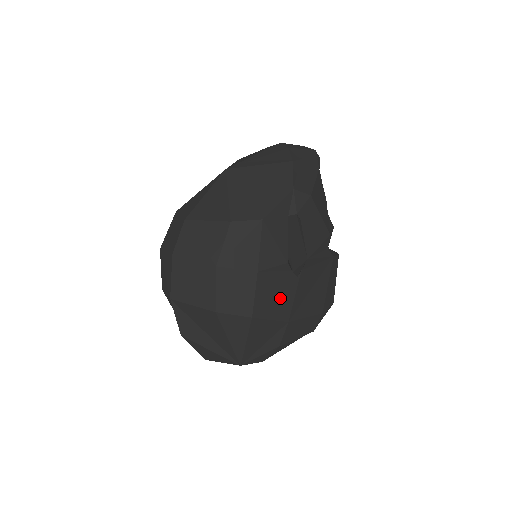
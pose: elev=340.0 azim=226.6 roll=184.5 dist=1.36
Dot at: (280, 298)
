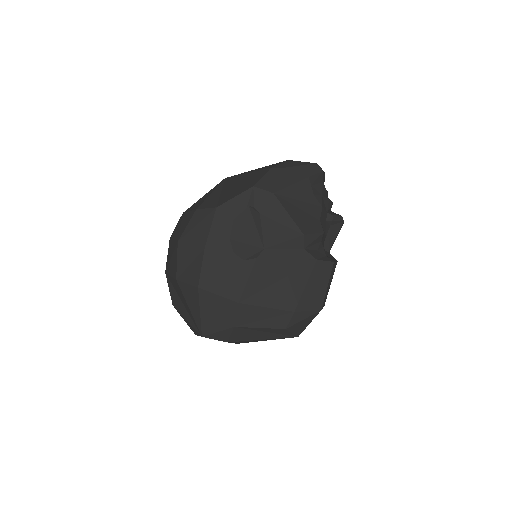
Dot at: (229, 278)
